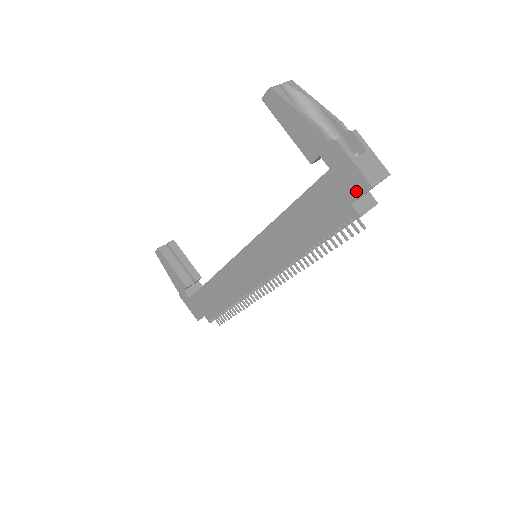
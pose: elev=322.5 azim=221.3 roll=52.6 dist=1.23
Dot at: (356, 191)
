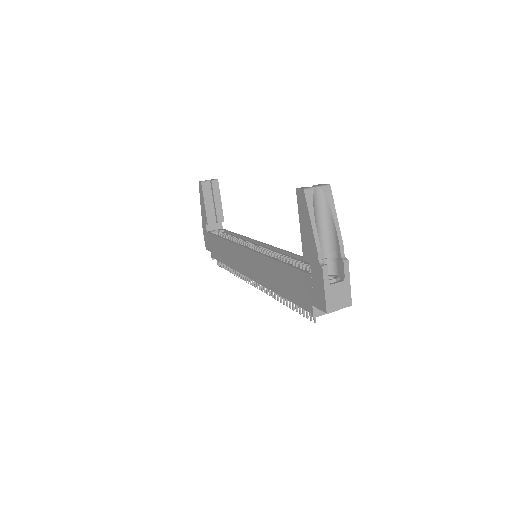
Dot at: (318, 303)
